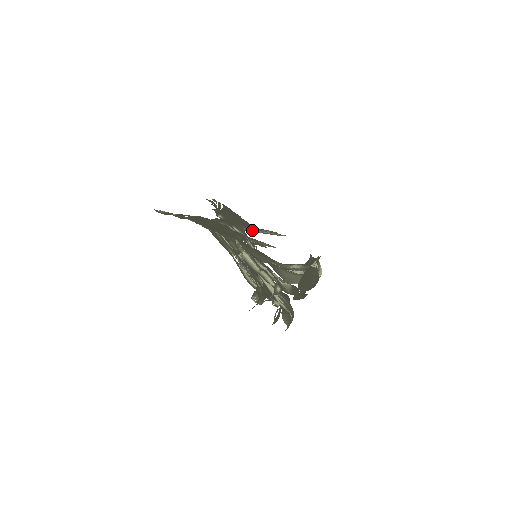
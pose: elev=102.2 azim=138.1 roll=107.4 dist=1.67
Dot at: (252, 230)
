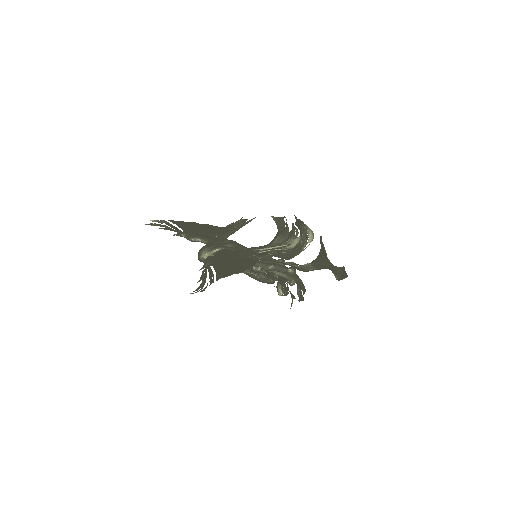
Dot at: (231, 233)
